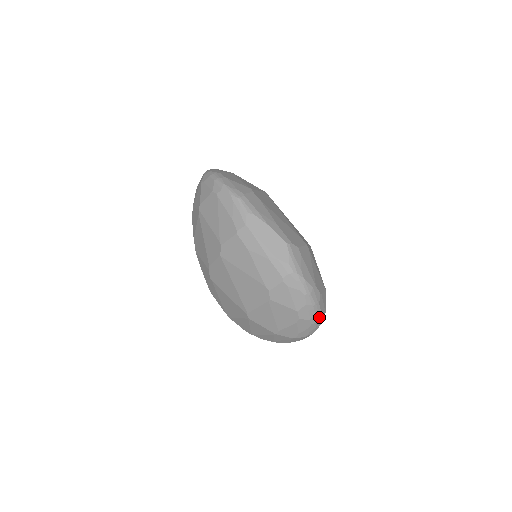
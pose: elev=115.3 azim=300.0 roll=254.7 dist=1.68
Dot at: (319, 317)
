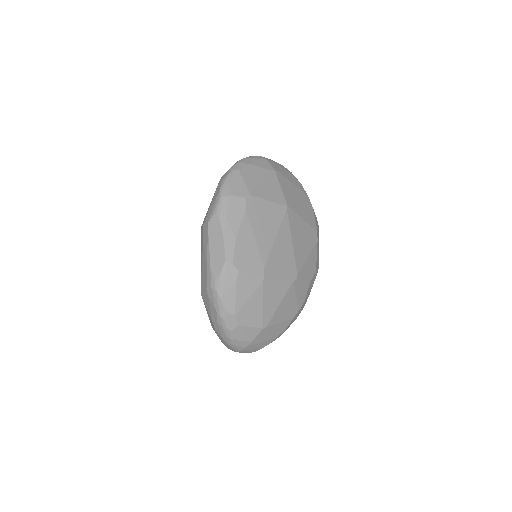
Dot at: (233, 342)
